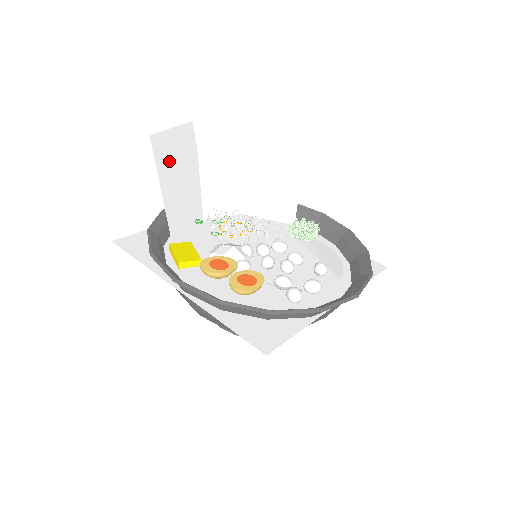
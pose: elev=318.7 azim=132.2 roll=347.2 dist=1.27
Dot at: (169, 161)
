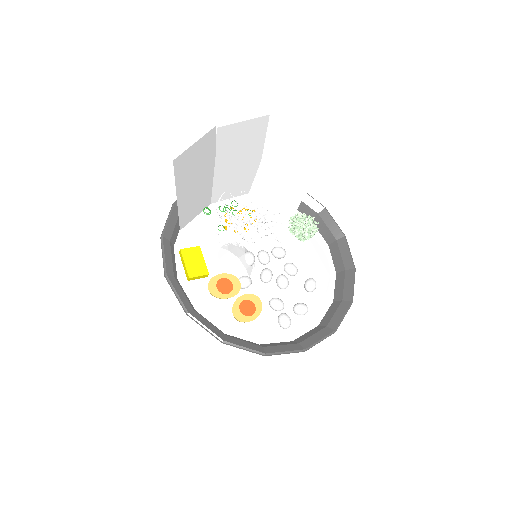
Dot at: (188, 172)
